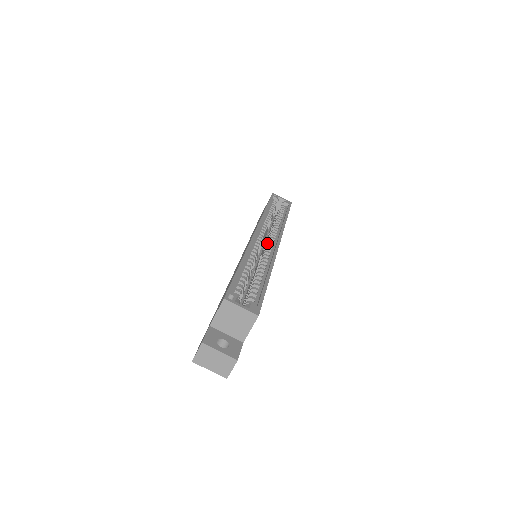
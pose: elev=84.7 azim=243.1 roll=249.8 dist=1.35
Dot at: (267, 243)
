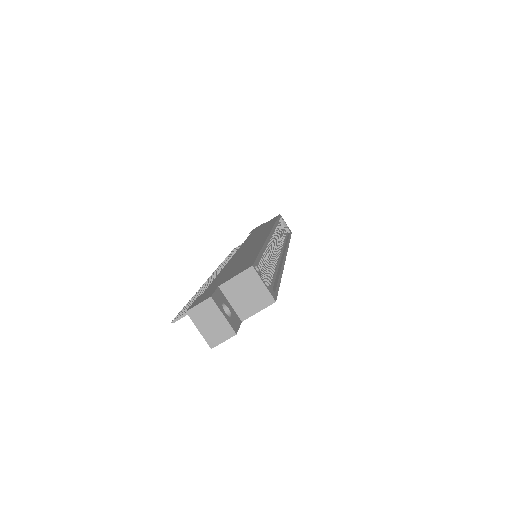
Dot at: (275, 249)
